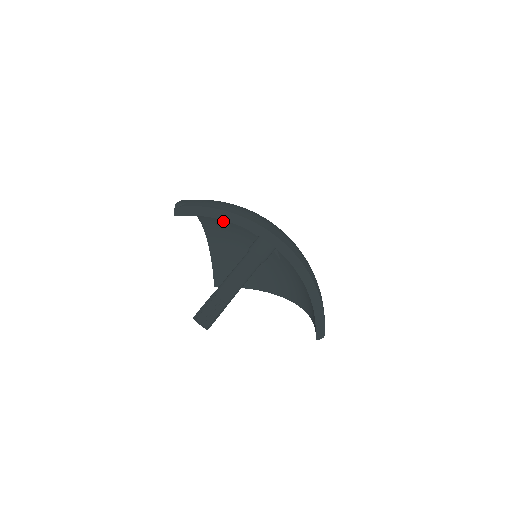
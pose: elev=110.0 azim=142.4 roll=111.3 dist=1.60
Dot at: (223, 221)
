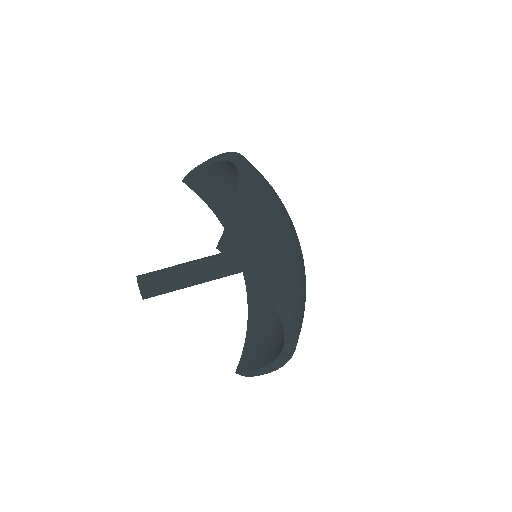
Dot at: occluded
